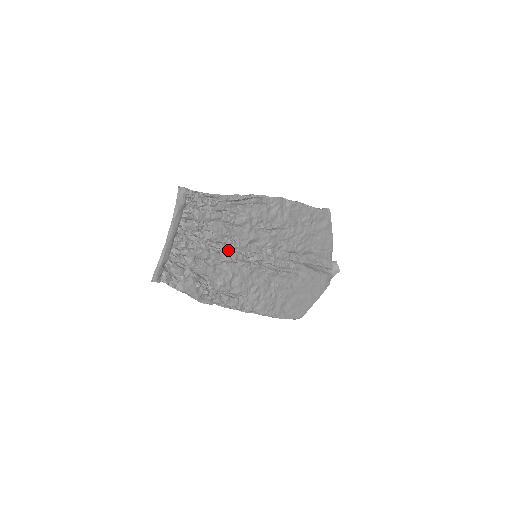
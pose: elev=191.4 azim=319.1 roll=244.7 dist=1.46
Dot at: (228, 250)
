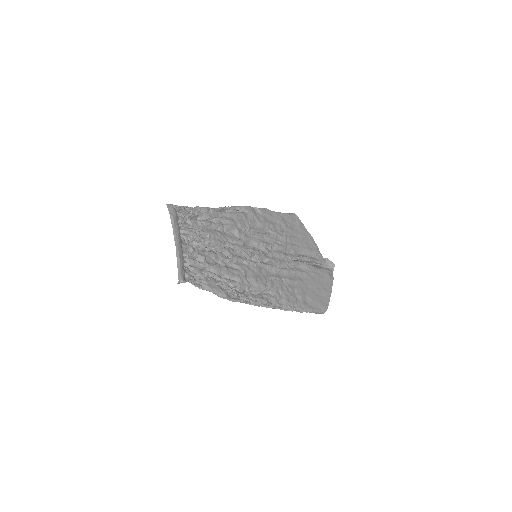
Dot at: (230, 251)
